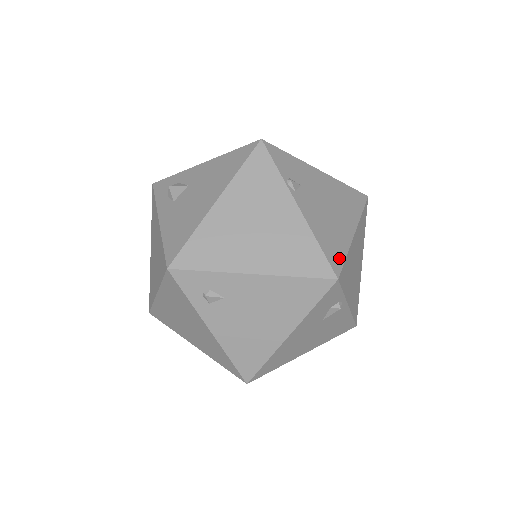
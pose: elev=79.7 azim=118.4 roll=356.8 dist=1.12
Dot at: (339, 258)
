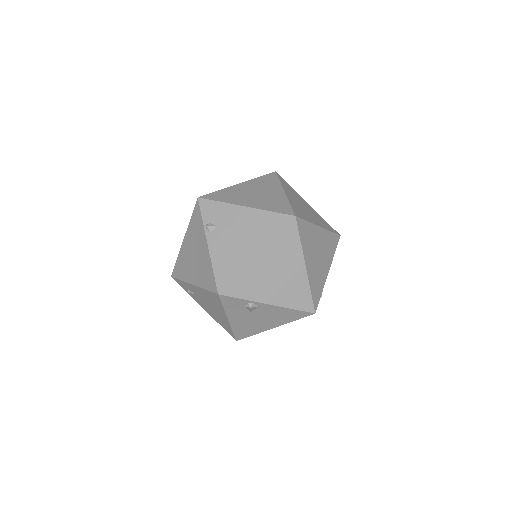
Dot at: (227, 278)
